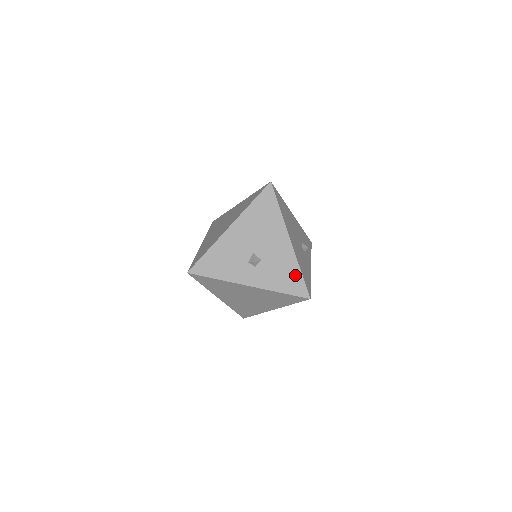
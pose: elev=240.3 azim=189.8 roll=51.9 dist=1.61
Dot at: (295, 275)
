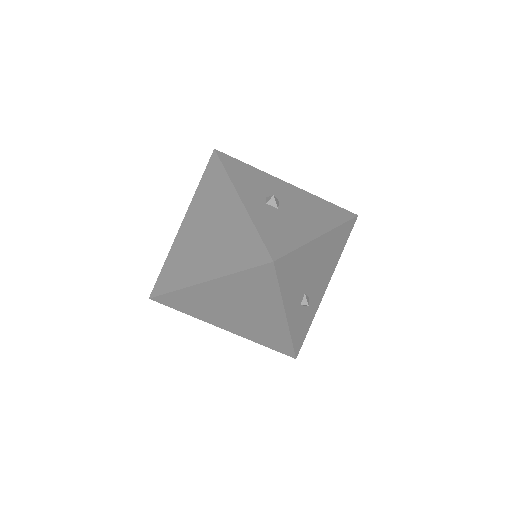
Dot at: (289, 242)
